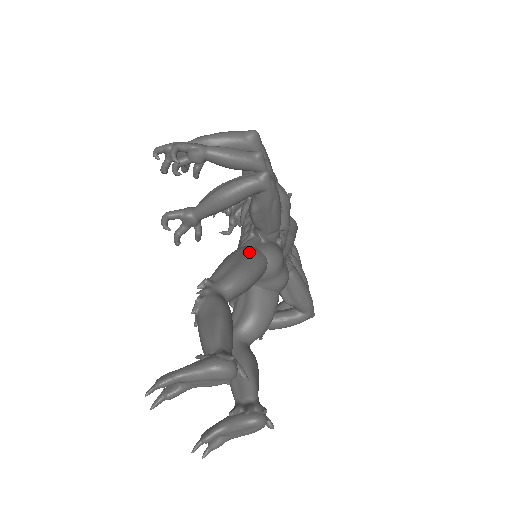
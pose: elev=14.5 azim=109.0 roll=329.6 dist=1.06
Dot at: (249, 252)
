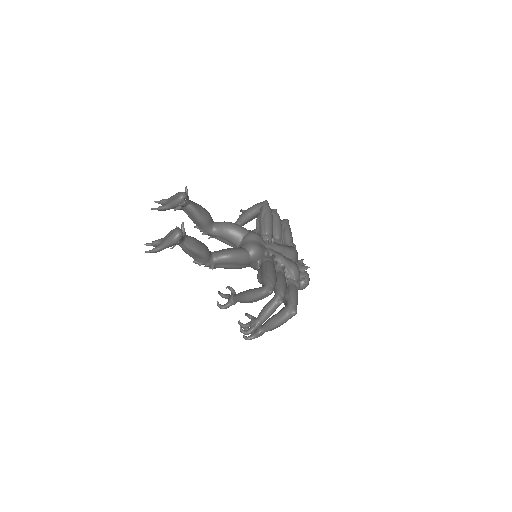
Dot at: occluded
